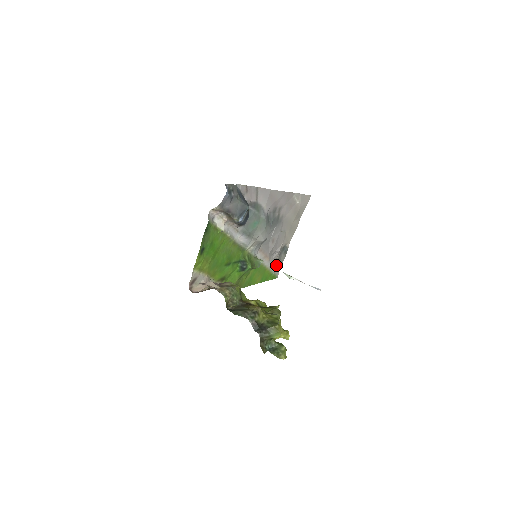
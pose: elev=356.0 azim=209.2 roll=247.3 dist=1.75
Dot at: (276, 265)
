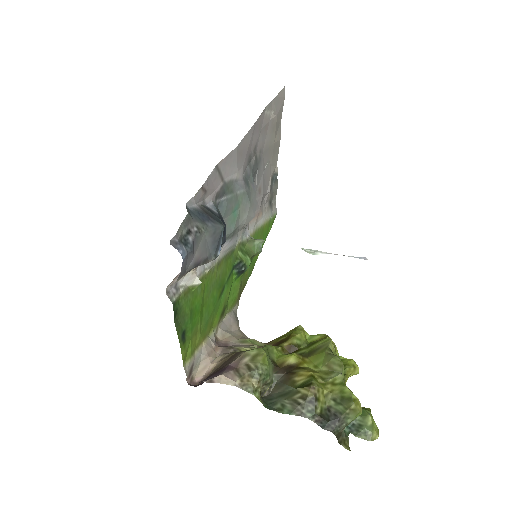
Dot at: (270, 204)
